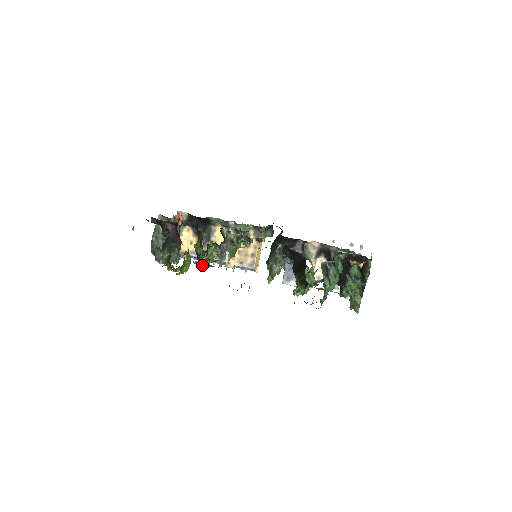
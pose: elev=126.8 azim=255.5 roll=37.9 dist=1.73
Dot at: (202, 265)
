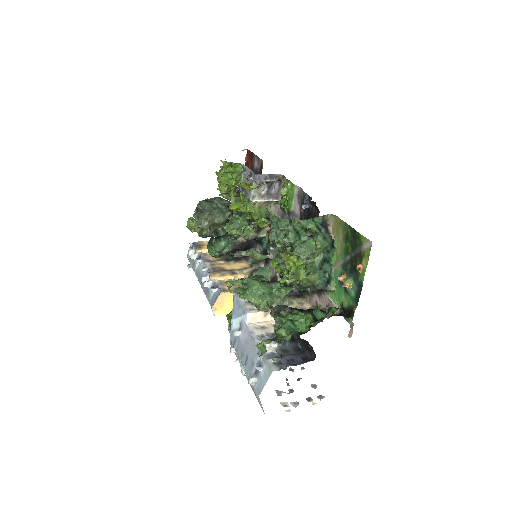
Dot at: (232, 197)
